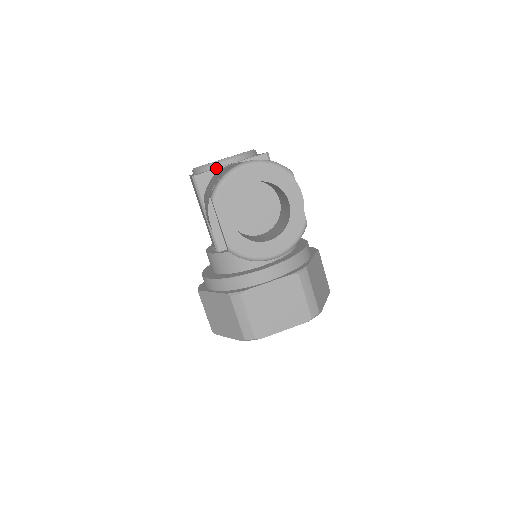
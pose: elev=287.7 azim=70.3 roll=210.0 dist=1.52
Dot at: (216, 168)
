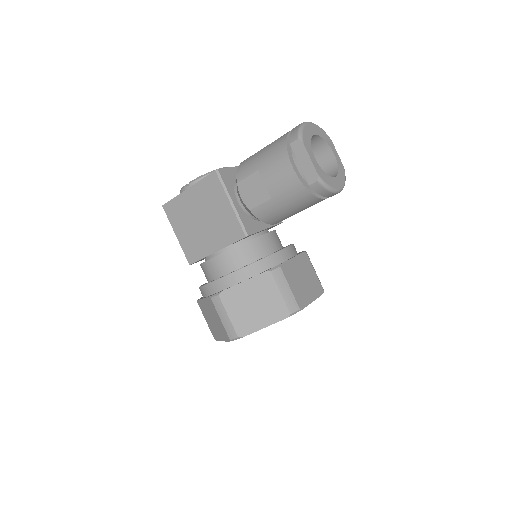
Dot at: (229, 167)
